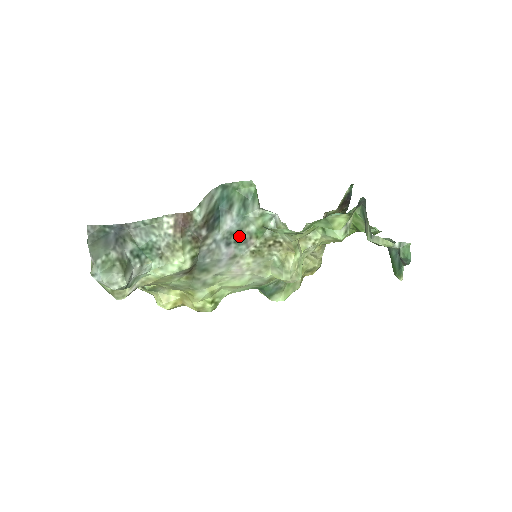
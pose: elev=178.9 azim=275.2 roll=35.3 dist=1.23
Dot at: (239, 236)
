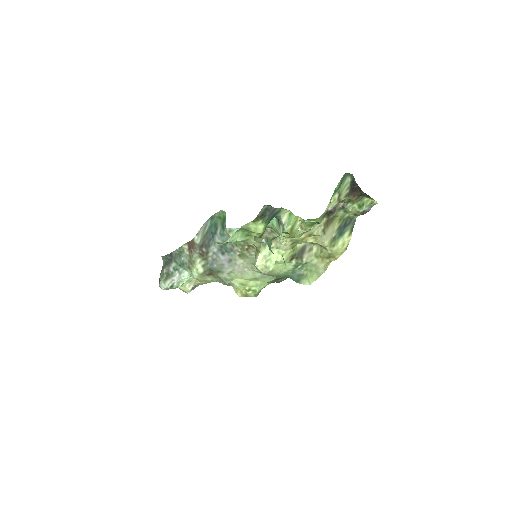
Dot at: (226, 247)
